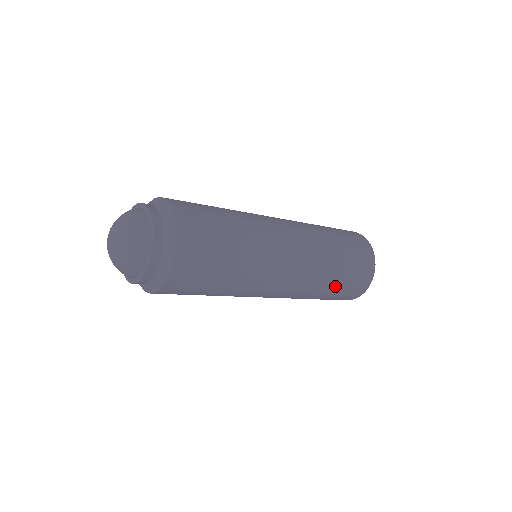
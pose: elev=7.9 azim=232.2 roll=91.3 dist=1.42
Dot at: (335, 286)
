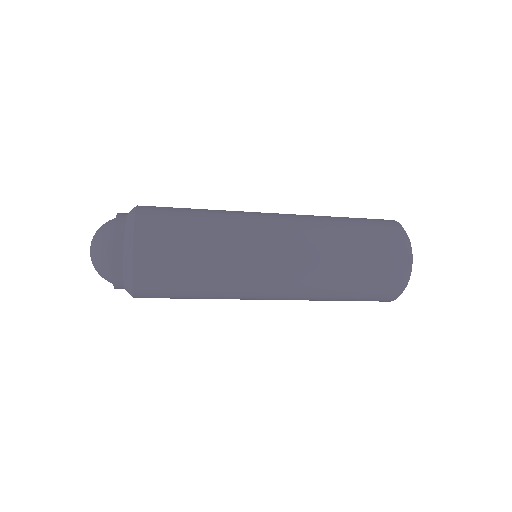
Dot at: (341, 300)
